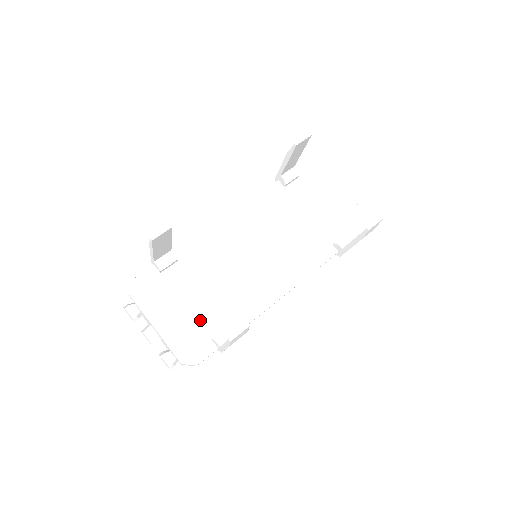
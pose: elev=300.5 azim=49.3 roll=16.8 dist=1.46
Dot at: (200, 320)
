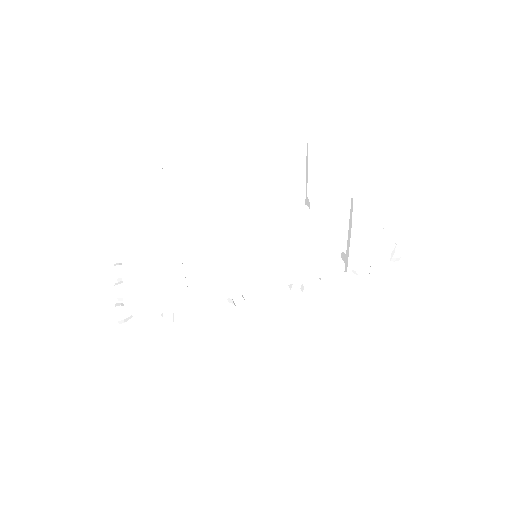
Dot at: occluded
